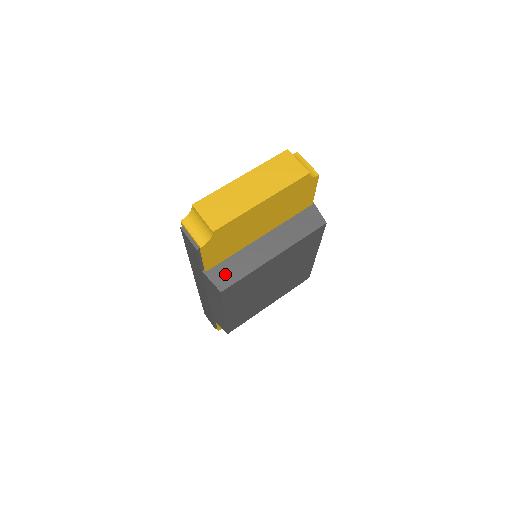
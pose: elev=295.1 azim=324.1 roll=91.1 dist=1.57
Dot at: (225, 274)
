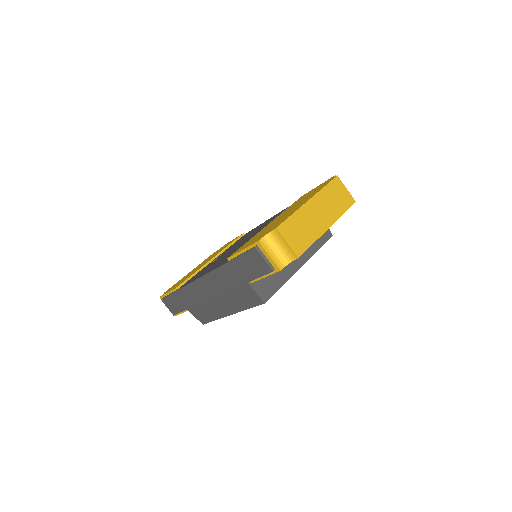
Dot at: (266, 285)
